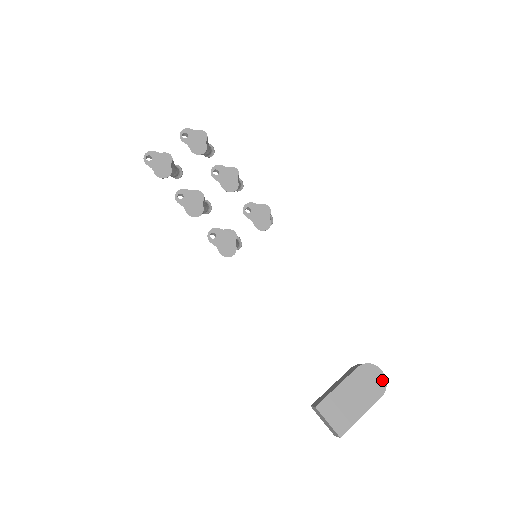
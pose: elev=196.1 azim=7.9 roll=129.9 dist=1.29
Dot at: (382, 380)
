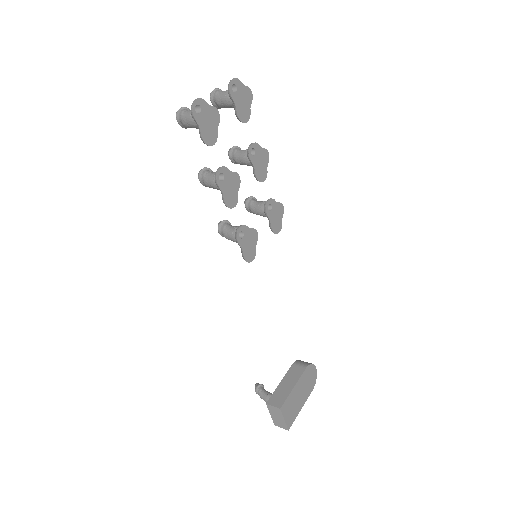
Dot at: (315, 376)
